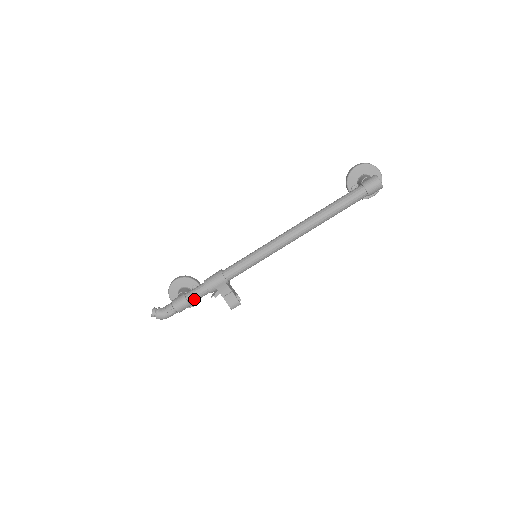
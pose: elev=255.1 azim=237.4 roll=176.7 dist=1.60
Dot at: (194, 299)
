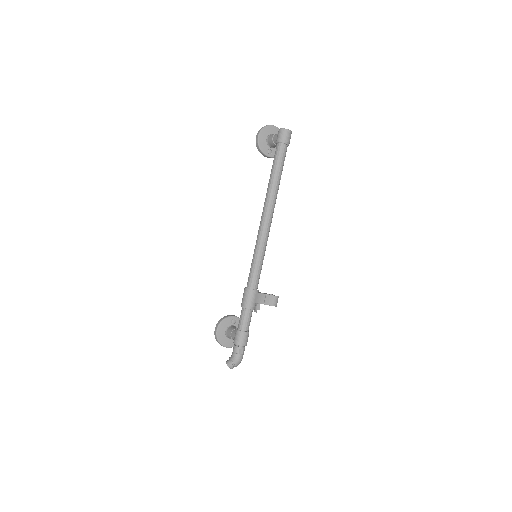
Dot at: (248, 326)
